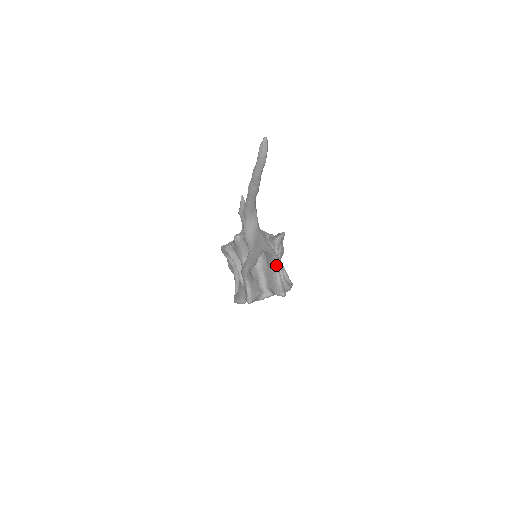
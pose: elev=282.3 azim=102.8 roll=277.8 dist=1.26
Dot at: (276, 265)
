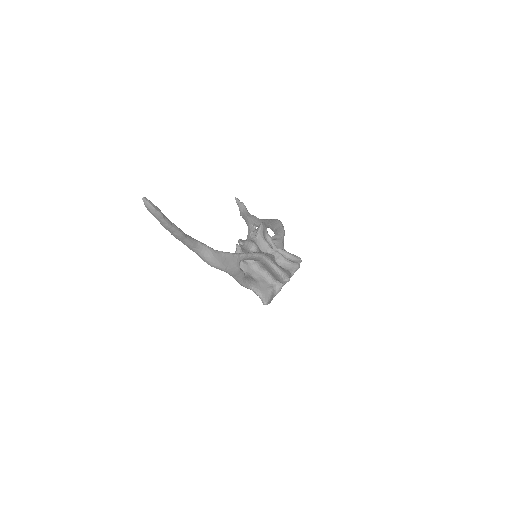
Dot at: (265, 260)
